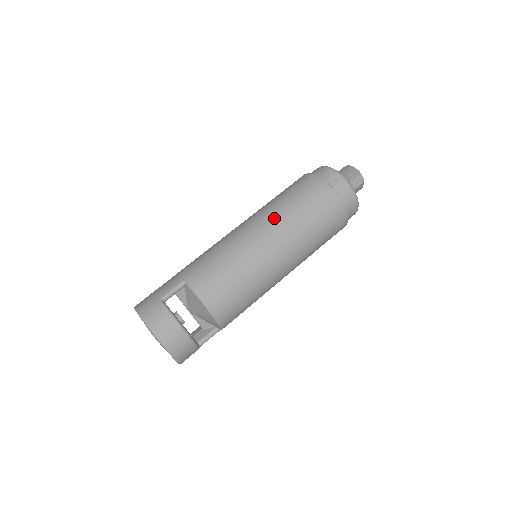
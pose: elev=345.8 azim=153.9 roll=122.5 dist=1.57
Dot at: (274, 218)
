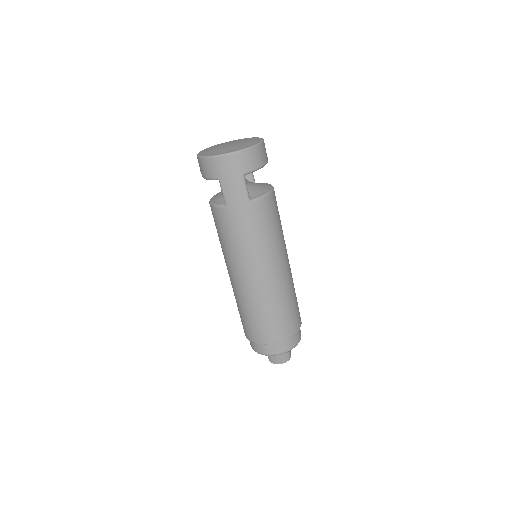
Dot at: occluded
